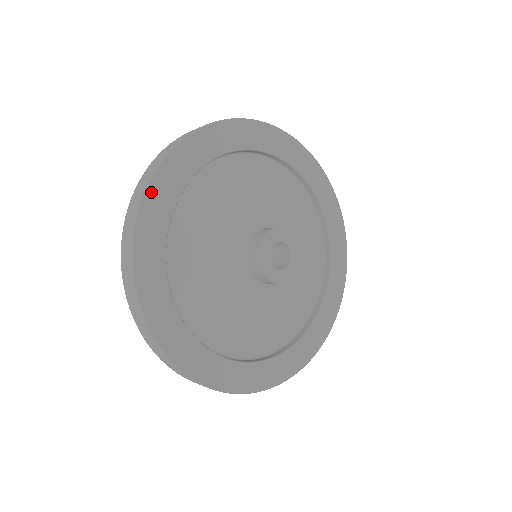
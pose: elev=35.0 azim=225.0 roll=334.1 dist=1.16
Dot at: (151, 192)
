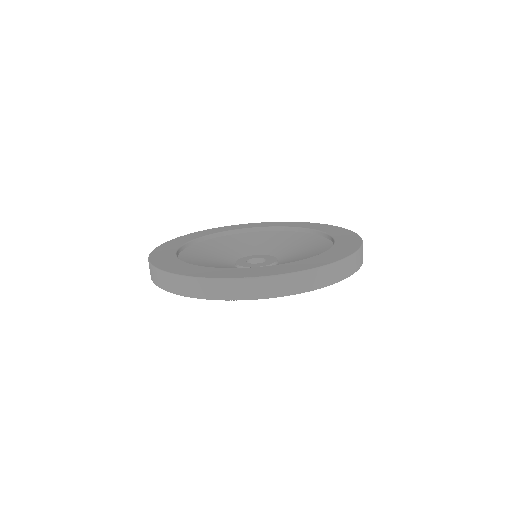
Dot at: occluded
